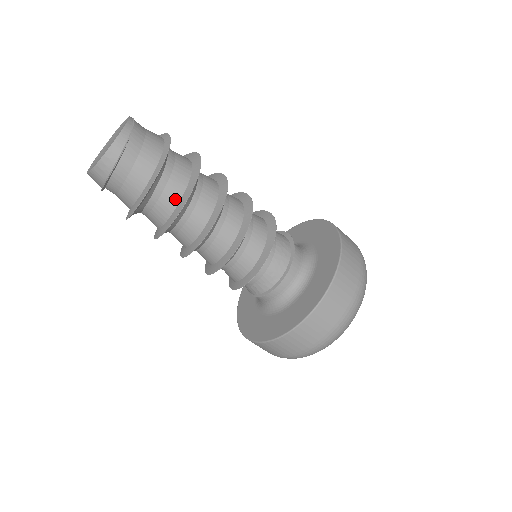
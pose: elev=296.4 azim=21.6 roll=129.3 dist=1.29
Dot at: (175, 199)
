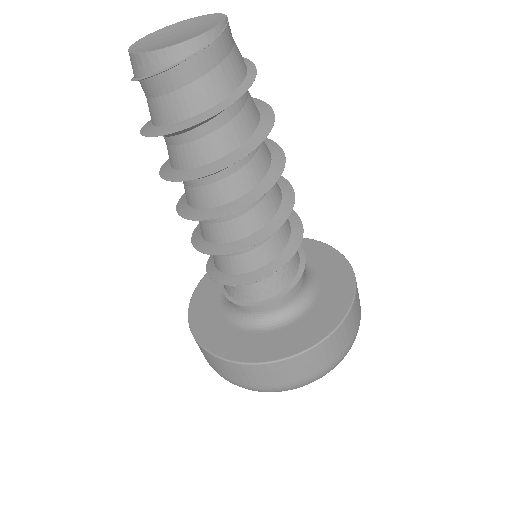
Dot at: (196, 160)
